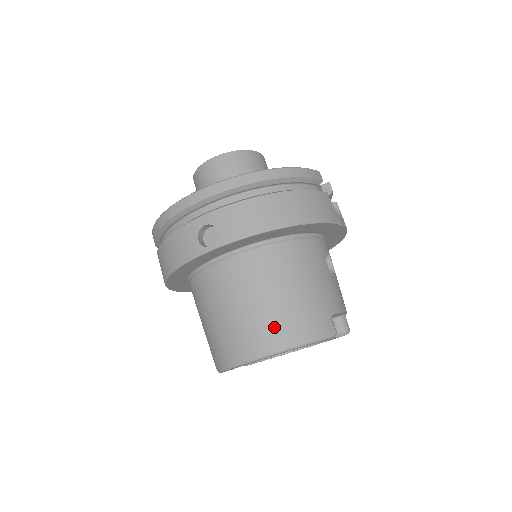
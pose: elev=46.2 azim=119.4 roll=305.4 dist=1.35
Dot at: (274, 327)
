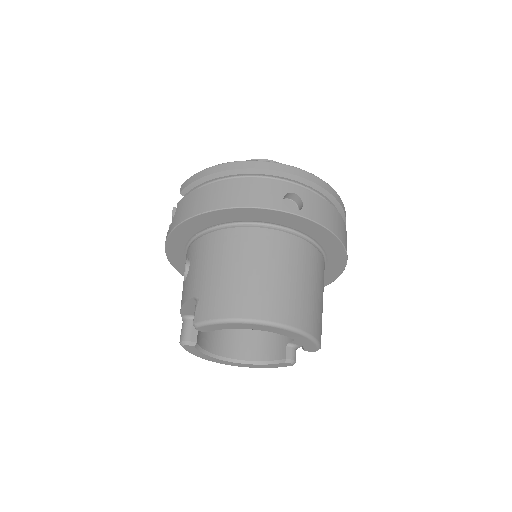
Dot at: (299, 307)
